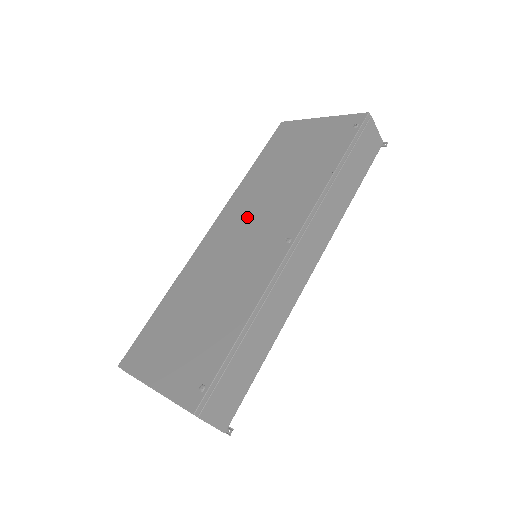
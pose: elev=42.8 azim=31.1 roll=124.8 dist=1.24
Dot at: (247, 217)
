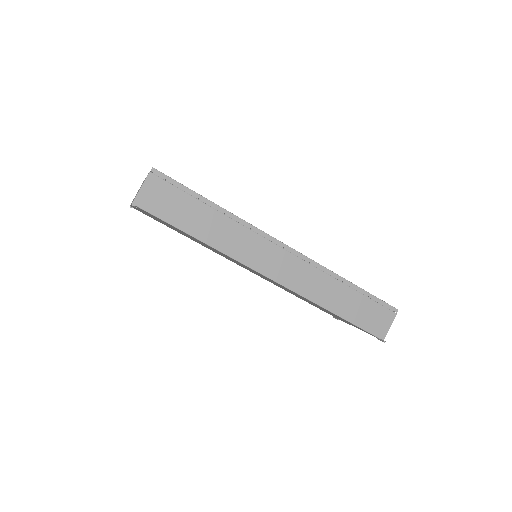
Dot at: occluded
